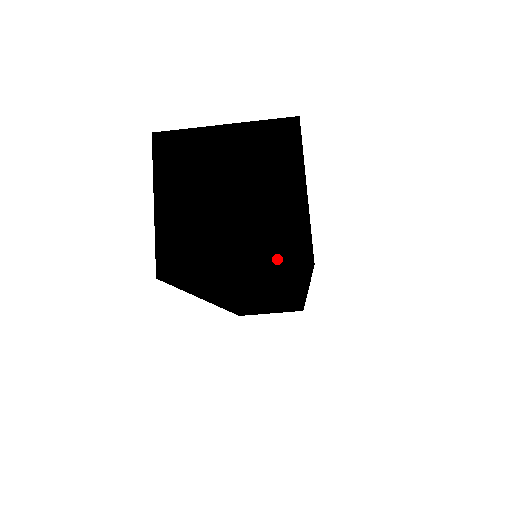
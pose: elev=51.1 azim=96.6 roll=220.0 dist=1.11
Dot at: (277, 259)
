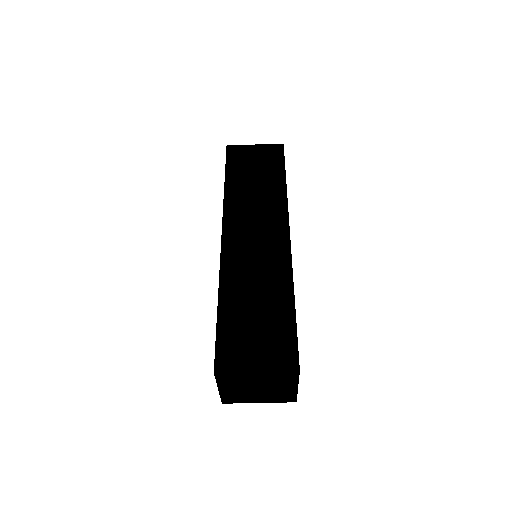
Dot at: (280, 401)
